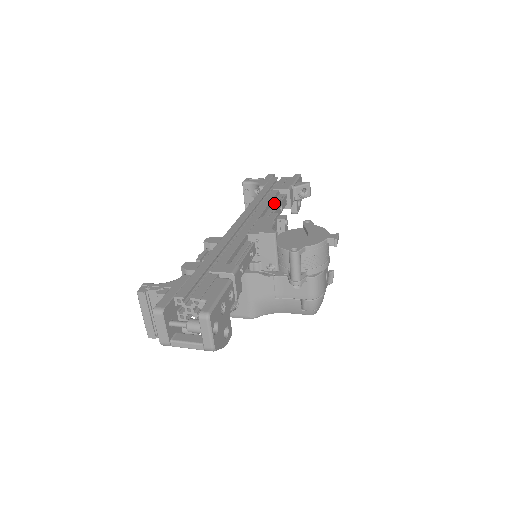
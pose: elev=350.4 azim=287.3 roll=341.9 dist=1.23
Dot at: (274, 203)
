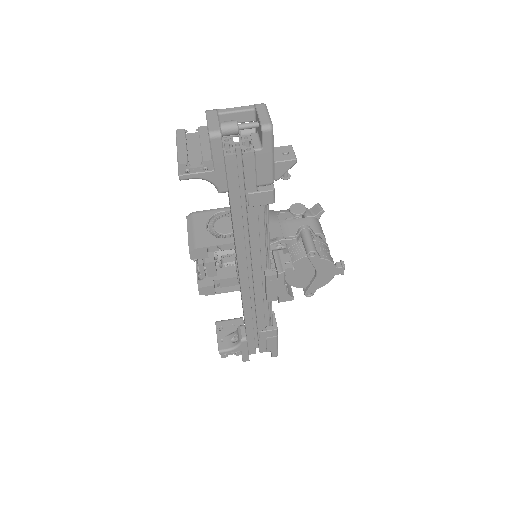
Dot at: (262, 228)
